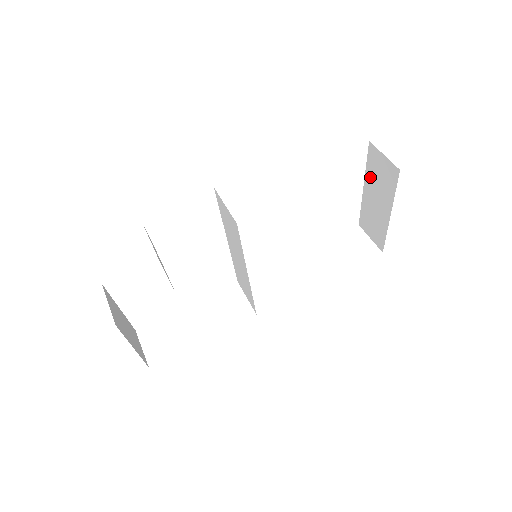
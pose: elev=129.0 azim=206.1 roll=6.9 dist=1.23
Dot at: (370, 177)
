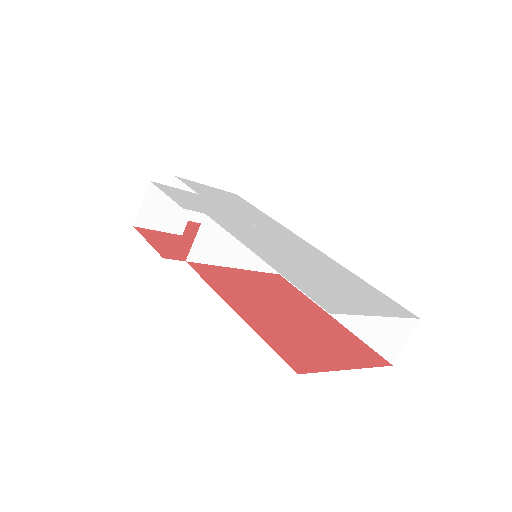
Dot at: occluded
